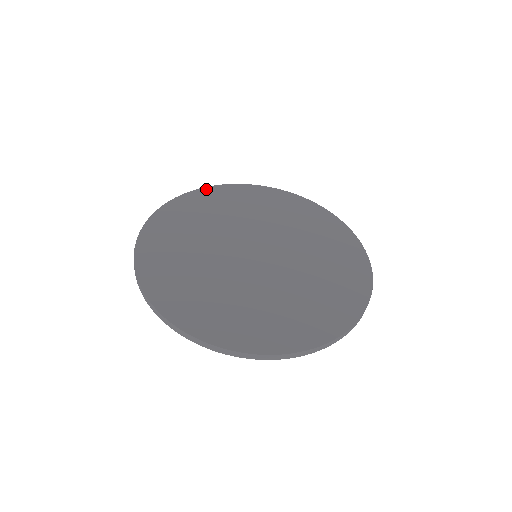
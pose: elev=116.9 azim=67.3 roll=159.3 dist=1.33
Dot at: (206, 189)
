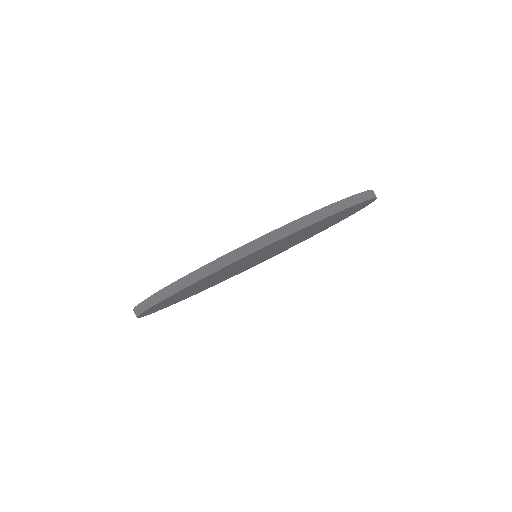
Dot at: occluded
